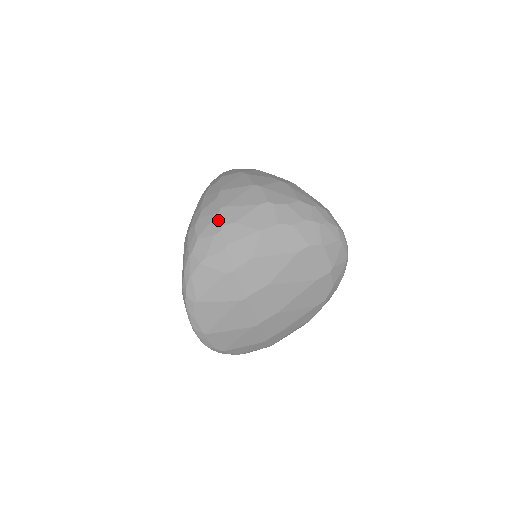
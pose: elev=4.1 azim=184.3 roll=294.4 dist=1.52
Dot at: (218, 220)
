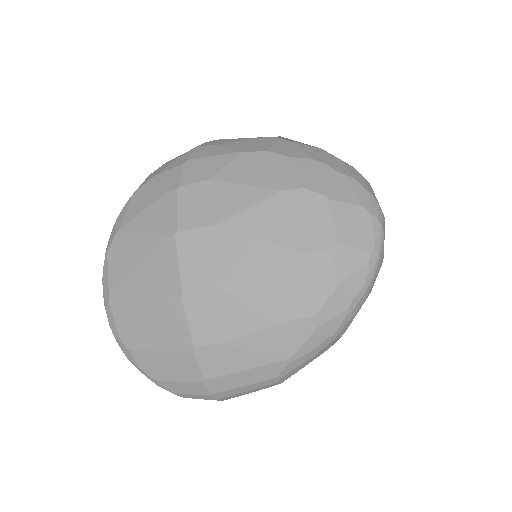
Dot at: (200, 145)
